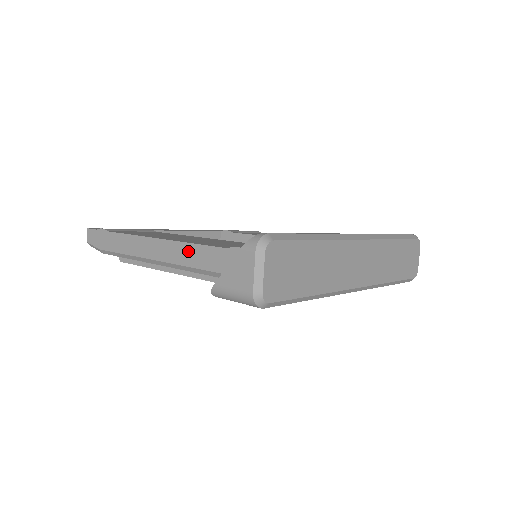
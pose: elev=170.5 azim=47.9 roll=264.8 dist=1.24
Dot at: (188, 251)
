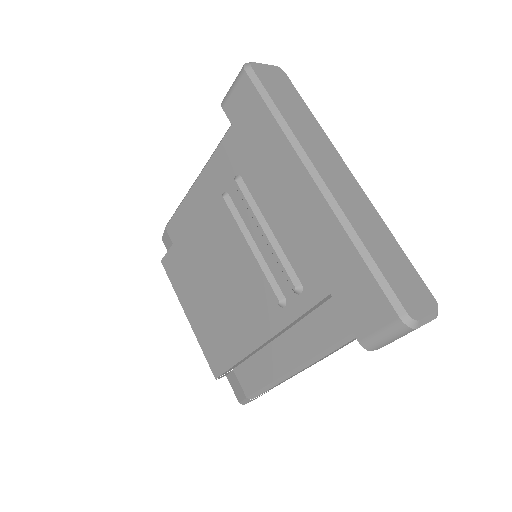
Dot at: occluded
